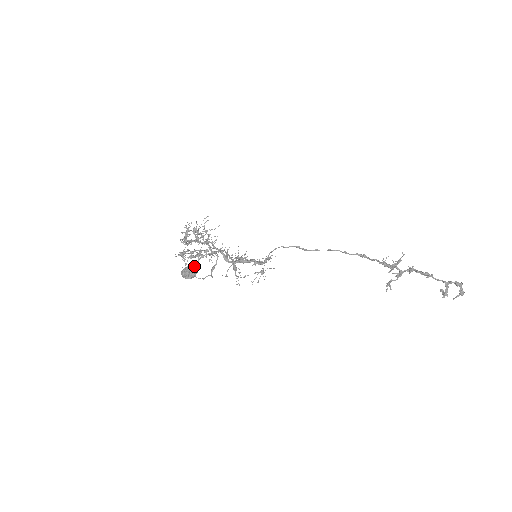
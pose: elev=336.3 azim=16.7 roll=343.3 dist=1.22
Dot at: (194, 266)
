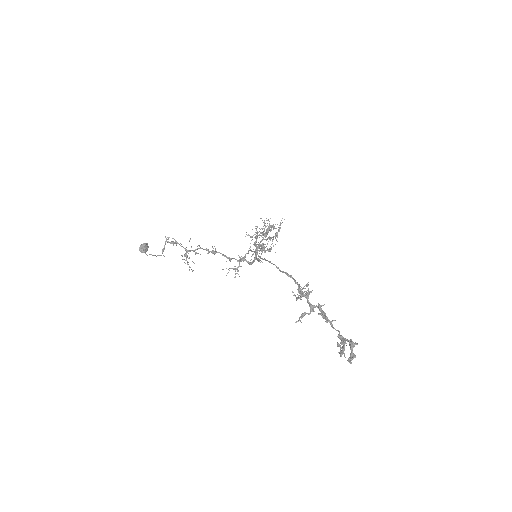
Dot at: (142, 244)
